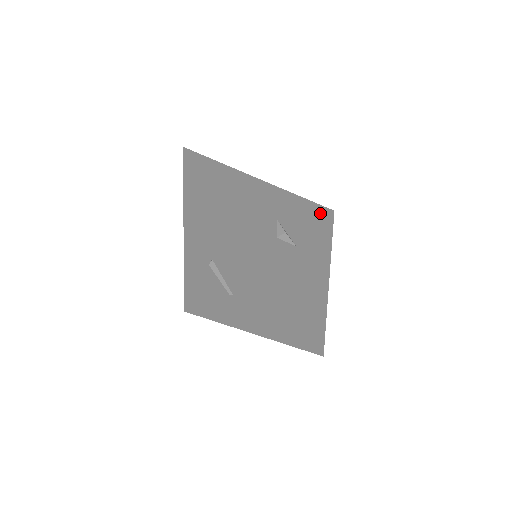
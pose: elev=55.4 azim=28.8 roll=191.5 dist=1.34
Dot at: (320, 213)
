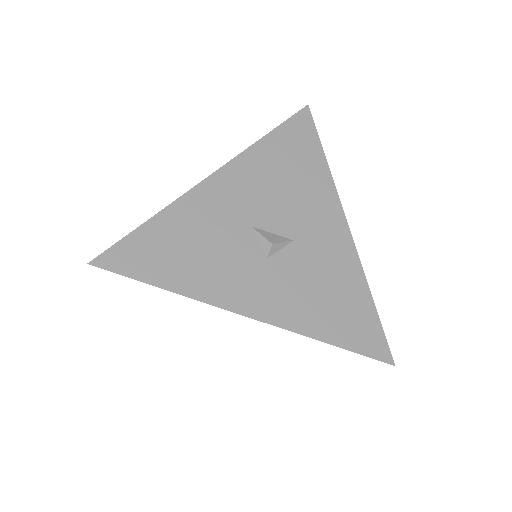
Dot at: (294, 136)
